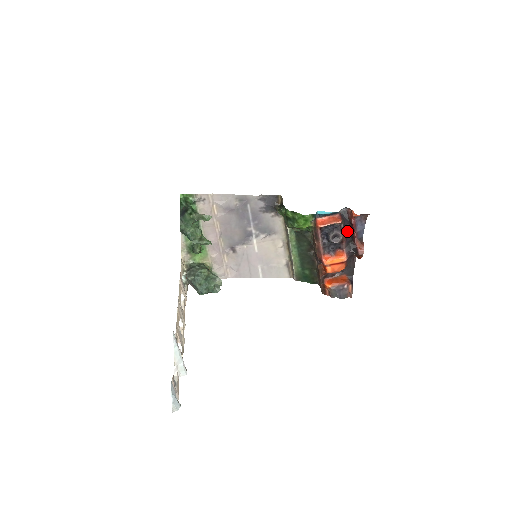
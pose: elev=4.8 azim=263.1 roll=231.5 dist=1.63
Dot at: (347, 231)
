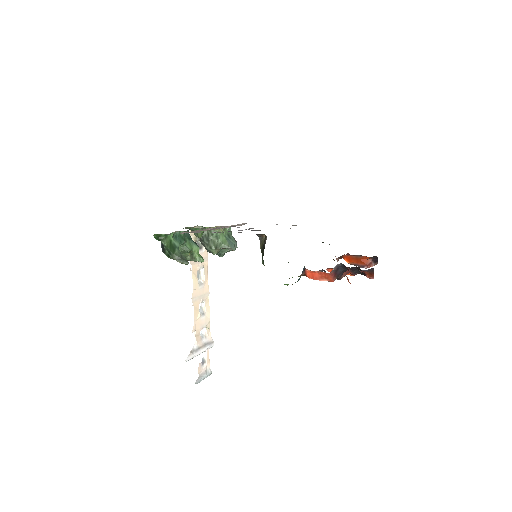
Dot at: (351, 267)
